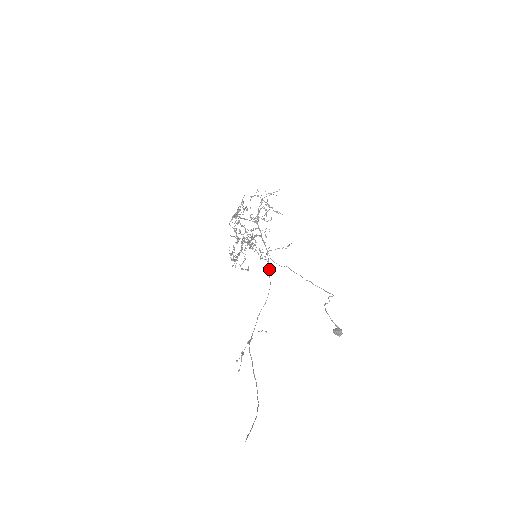
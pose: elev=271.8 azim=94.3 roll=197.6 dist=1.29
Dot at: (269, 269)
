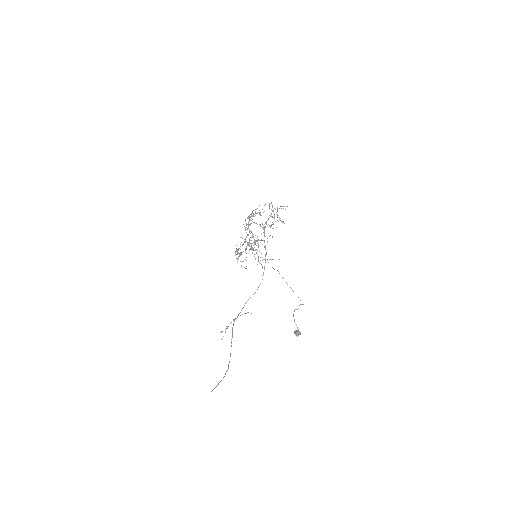
Dot at: occluded
